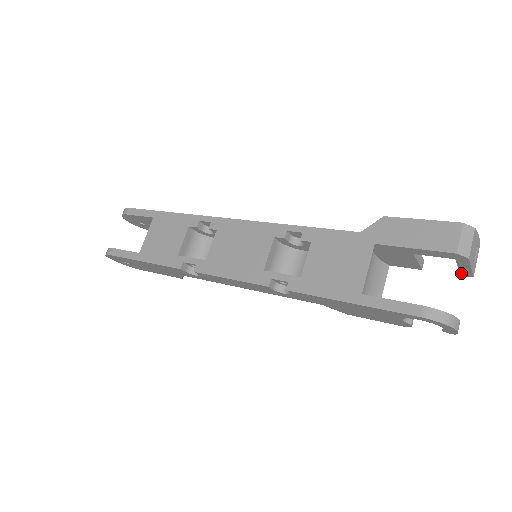
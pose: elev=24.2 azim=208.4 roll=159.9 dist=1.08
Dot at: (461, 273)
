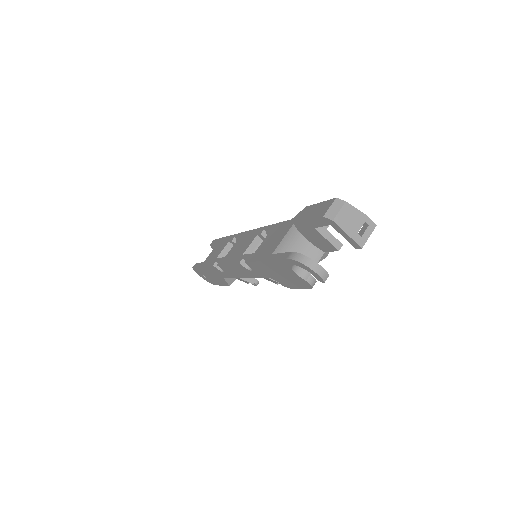
Dot at: (353, 245)
